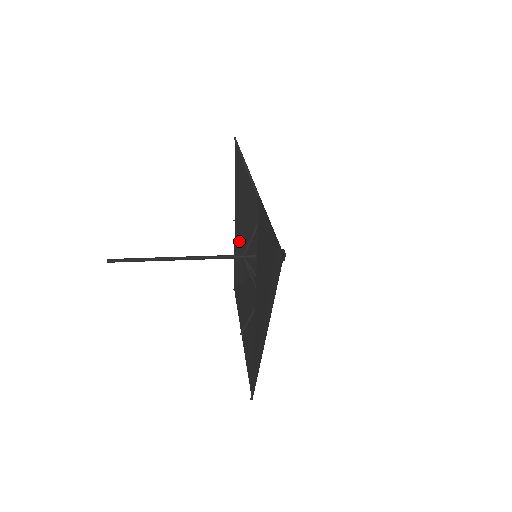
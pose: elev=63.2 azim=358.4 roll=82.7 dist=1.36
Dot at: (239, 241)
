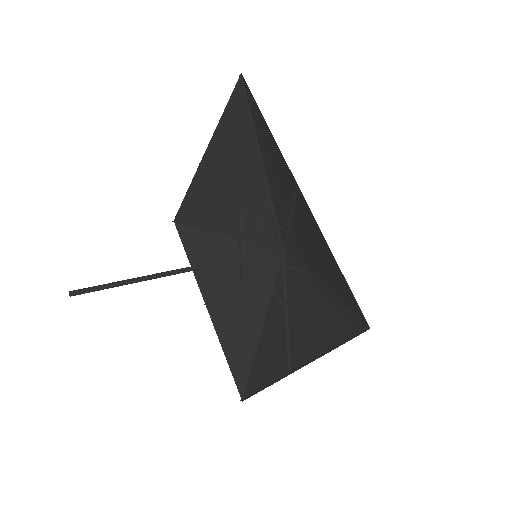
Dot at: (202, 187)
